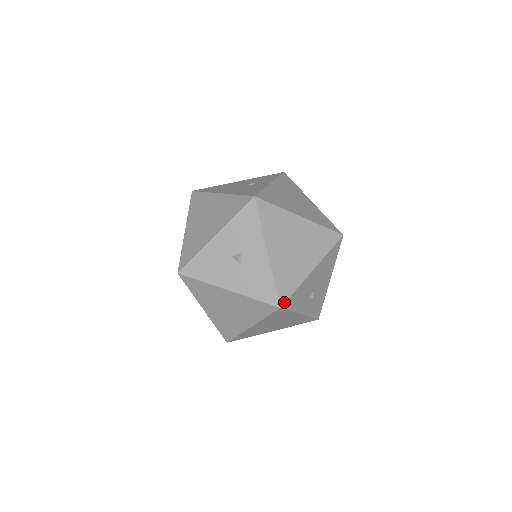
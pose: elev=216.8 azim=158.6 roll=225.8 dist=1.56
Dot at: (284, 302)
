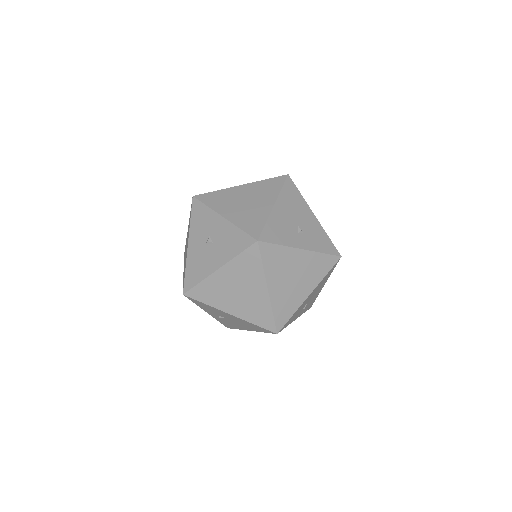
Dot at: (259, 236)
